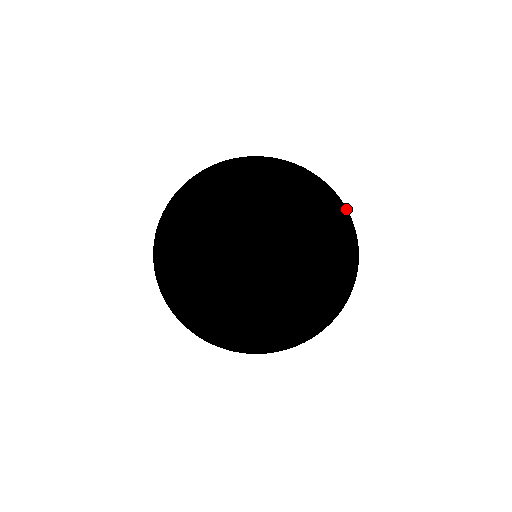
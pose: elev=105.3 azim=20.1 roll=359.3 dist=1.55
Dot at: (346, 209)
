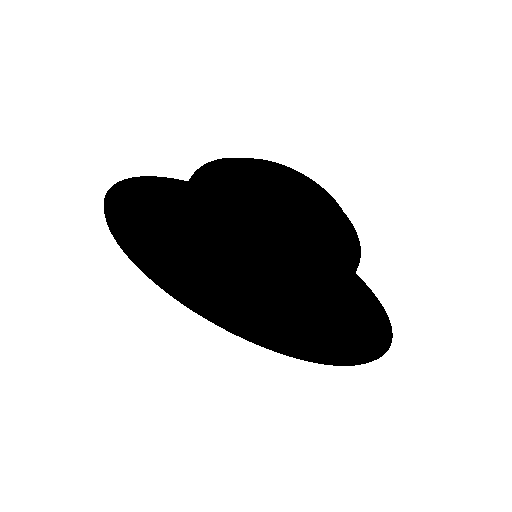
Dot at: (343, 267)
